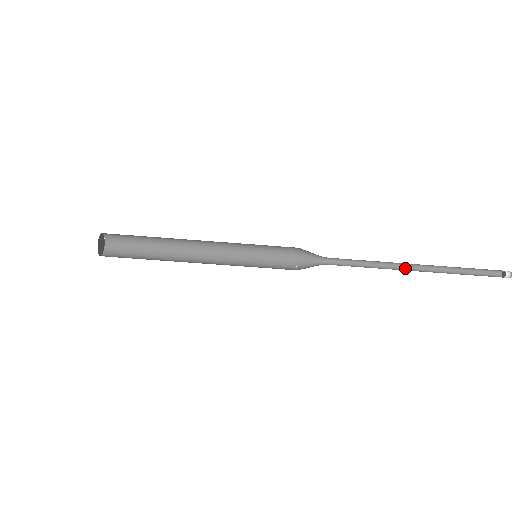
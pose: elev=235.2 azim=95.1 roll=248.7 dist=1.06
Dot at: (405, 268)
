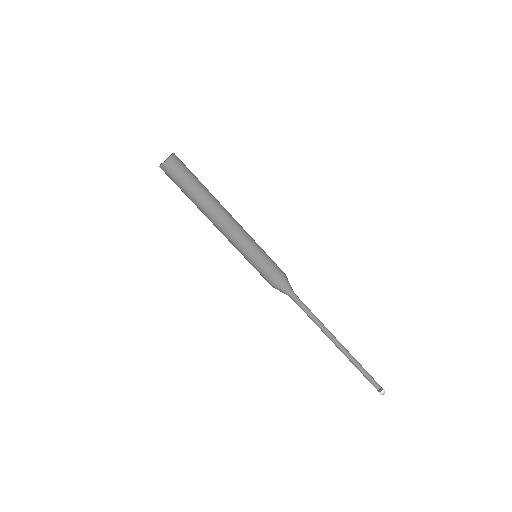
Dot at: (332, 340)
